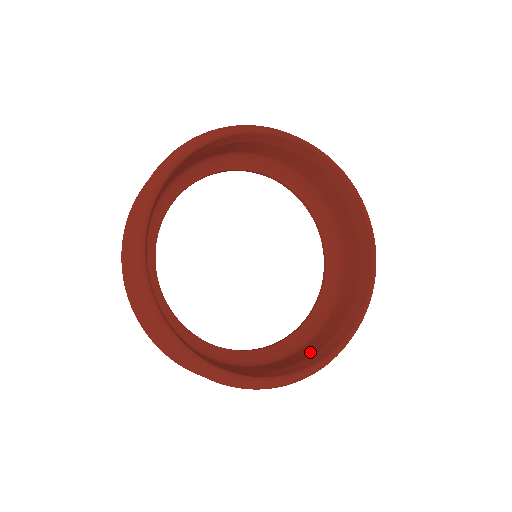
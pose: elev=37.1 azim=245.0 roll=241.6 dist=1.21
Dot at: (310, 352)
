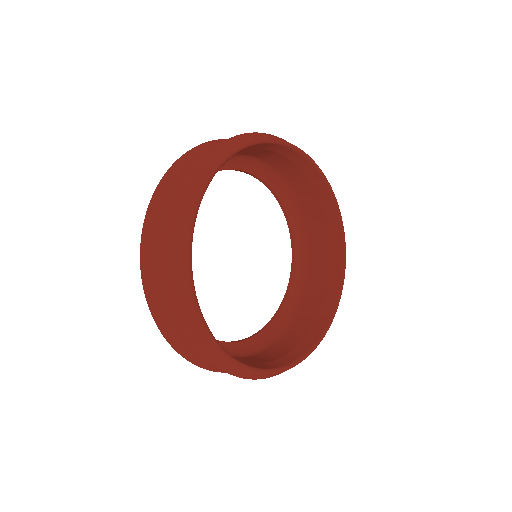
Dot at: (307, 323)
